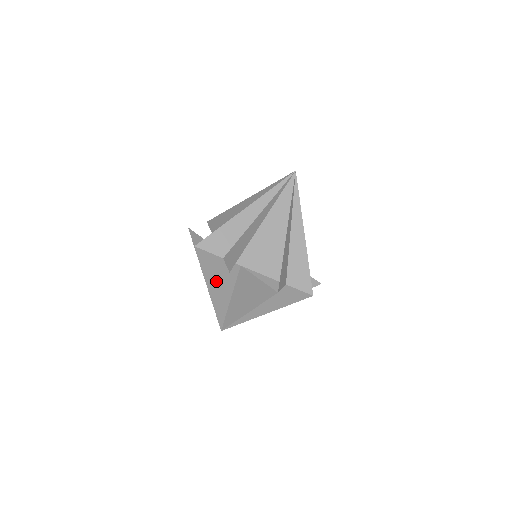
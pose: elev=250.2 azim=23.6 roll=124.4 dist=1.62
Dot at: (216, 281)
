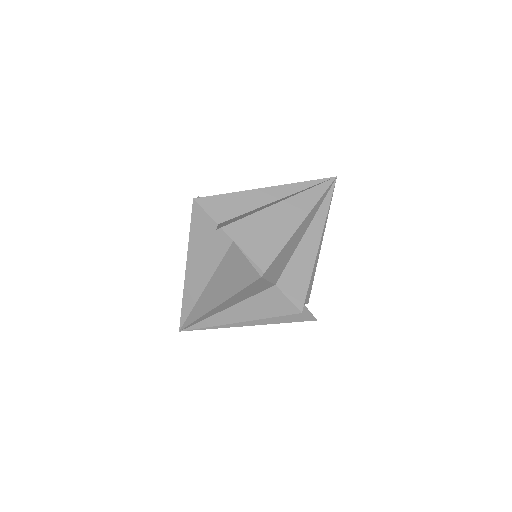
Dot at: (199, 255)
